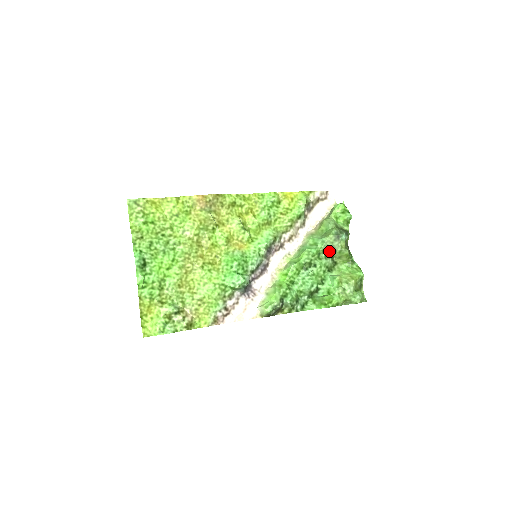
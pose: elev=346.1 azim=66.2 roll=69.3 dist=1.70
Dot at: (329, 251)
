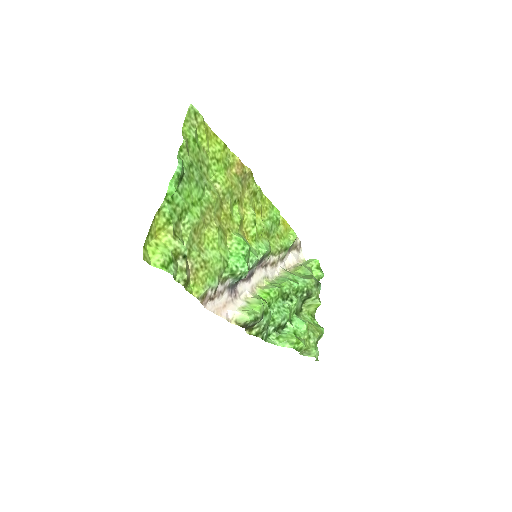
Dot at: (306, 293)
